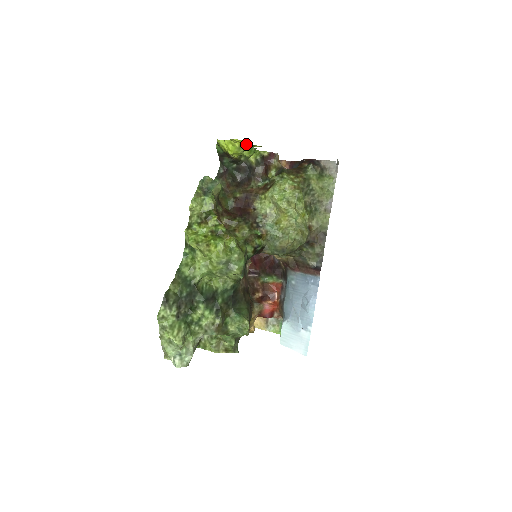
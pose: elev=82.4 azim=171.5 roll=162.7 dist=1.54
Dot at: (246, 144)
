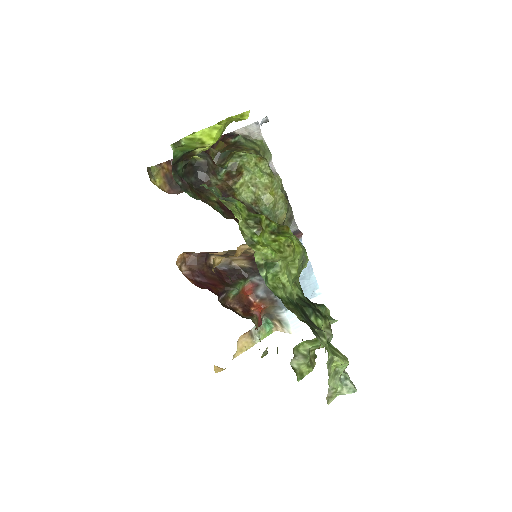
Dot at: (243, 118)
